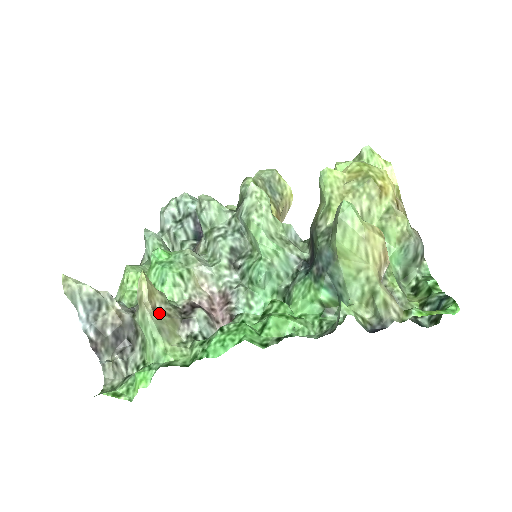
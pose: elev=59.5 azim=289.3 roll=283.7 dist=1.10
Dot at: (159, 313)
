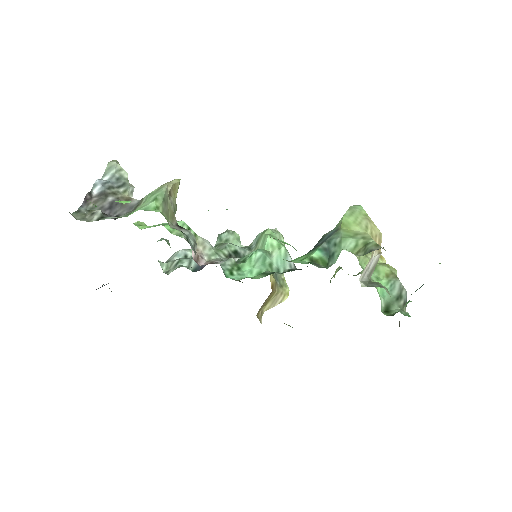
Dot at: (170, 200)
